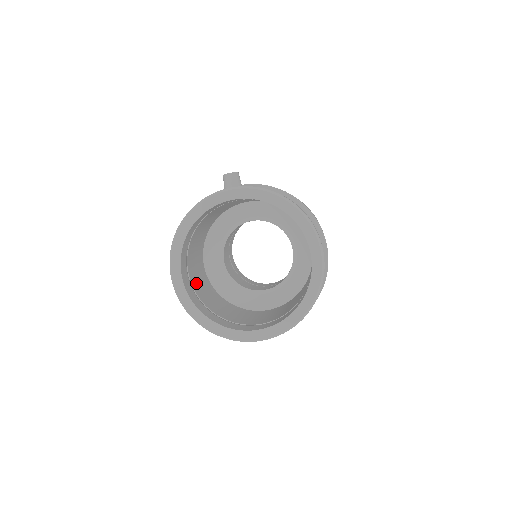
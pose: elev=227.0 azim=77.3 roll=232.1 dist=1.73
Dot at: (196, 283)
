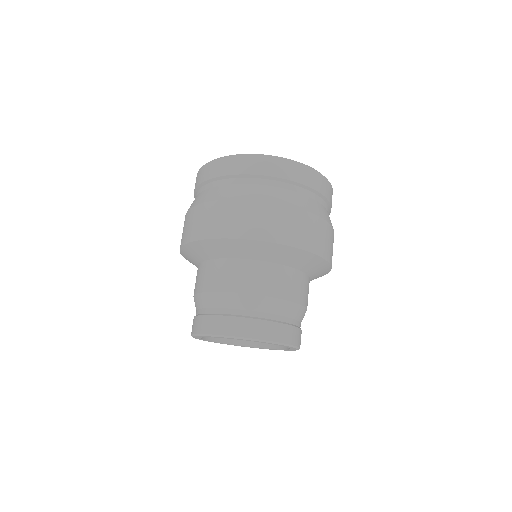
Dot at: occluded
